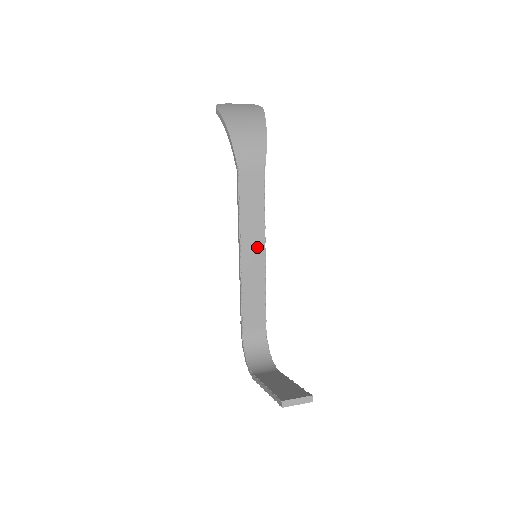
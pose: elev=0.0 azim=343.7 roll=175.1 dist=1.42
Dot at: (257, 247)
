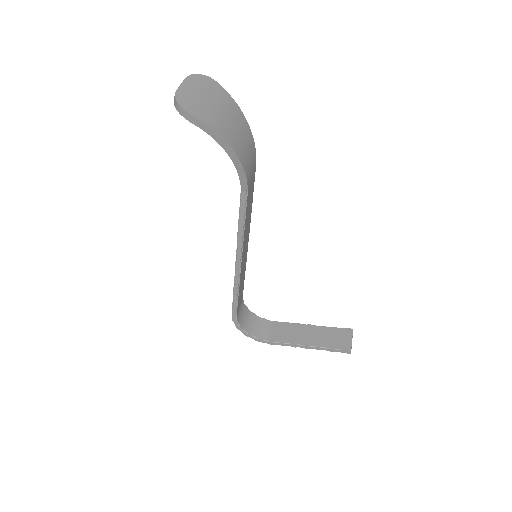
Dot at: (246, 245)
